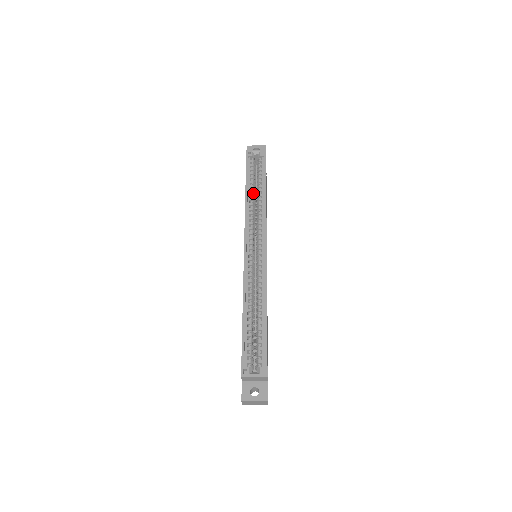
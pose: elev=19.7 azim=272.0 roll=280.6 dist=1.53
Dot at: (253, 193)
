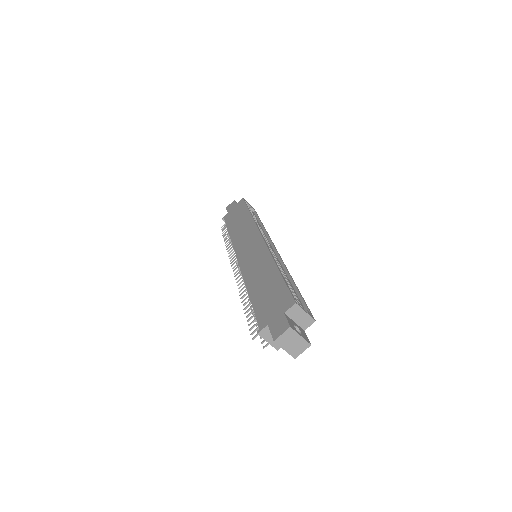
Dot at: occluded
